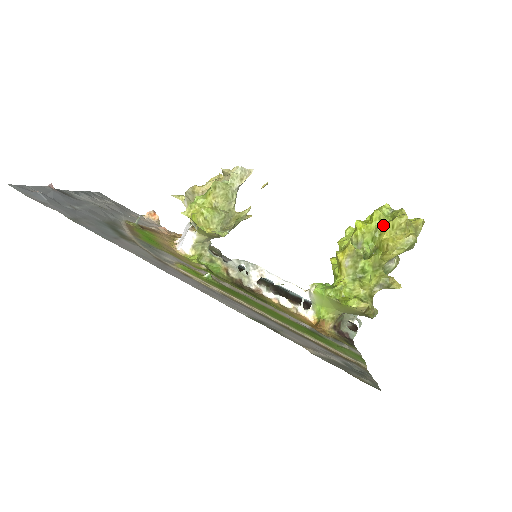
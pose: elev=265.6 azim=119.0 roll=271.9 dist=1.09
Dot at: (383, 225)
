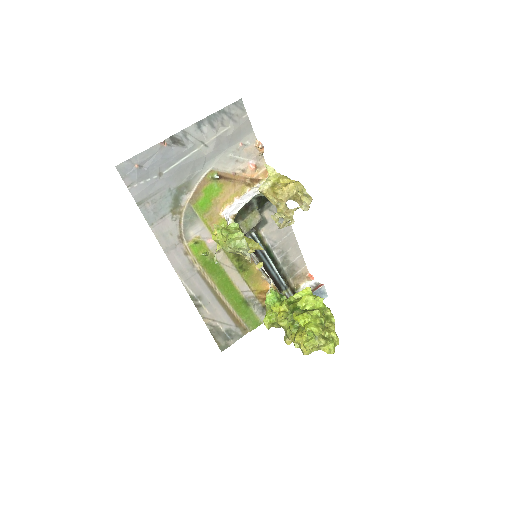
Dot at: (305, 333)
